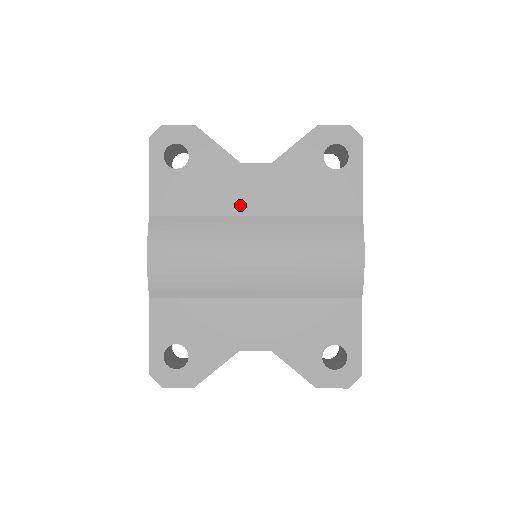
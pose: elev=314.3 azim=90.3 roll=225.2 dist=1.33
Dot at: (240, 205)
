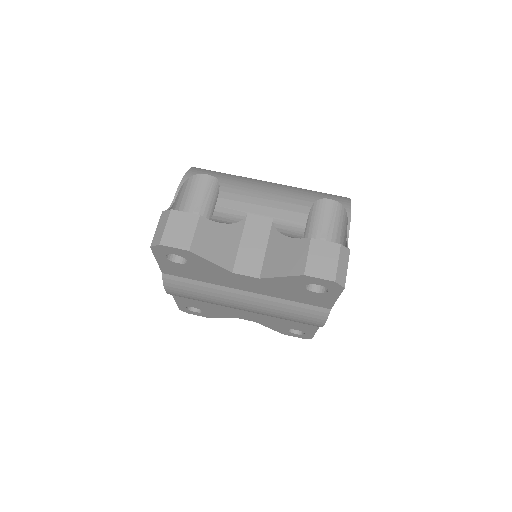
Dot at: (233, 285)
